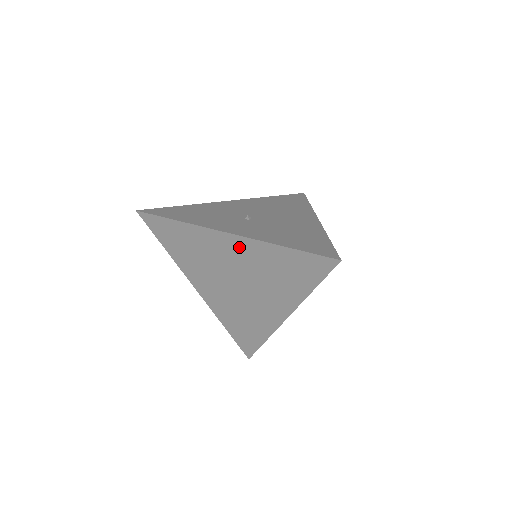
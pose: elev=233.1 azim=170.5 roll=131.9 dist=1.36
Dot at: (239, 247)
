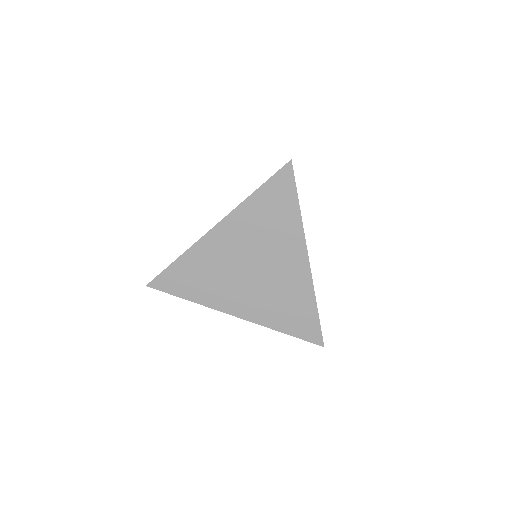
Dot at: (230, 230)
